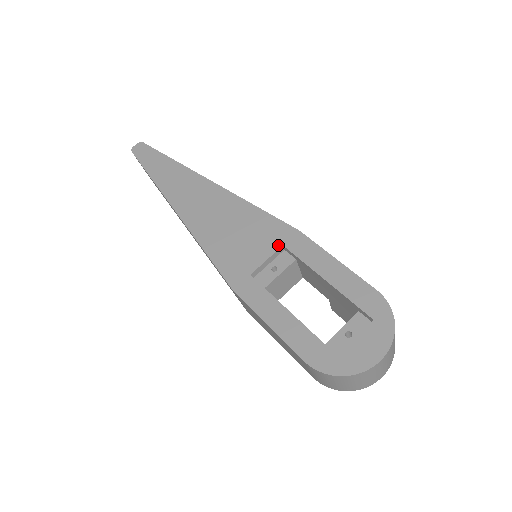
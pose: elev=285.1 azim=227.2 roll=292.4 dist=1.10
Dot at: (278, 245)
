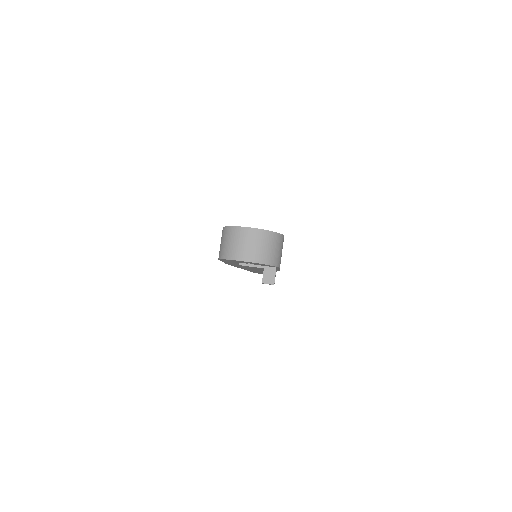
Dot at: occluded
